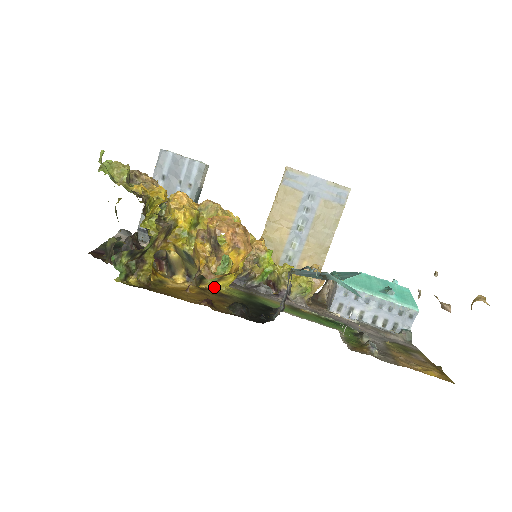
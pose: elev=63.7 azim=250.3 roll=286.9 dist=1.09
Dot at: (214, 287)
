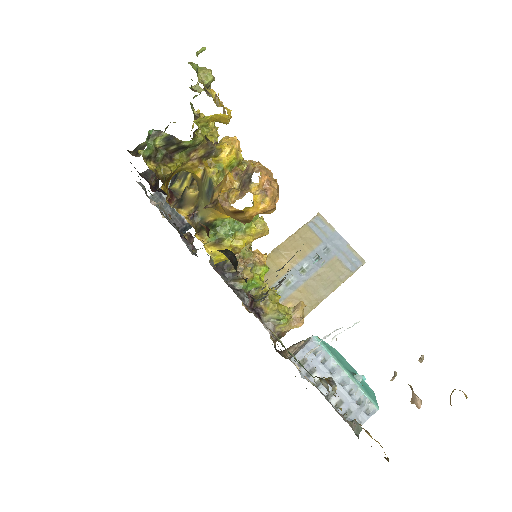
Dot at: (206, 249)
